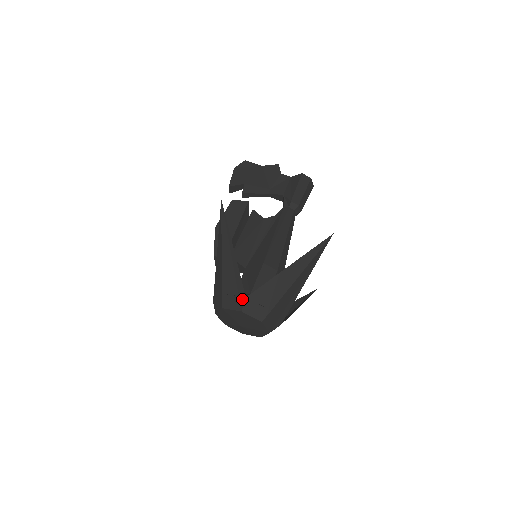
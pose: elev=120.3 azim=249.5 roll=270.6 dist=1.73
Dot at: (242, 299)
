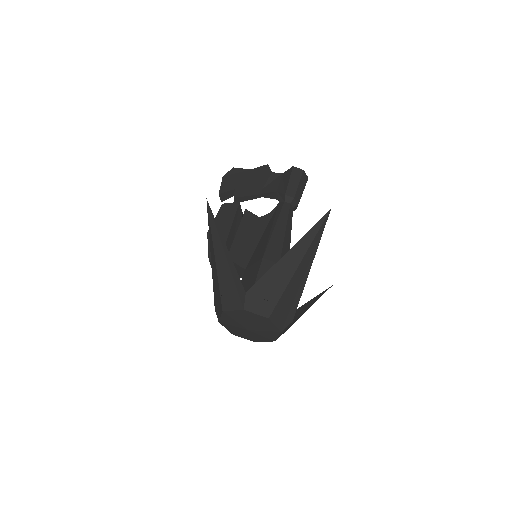
Dot at: (242, 296)
